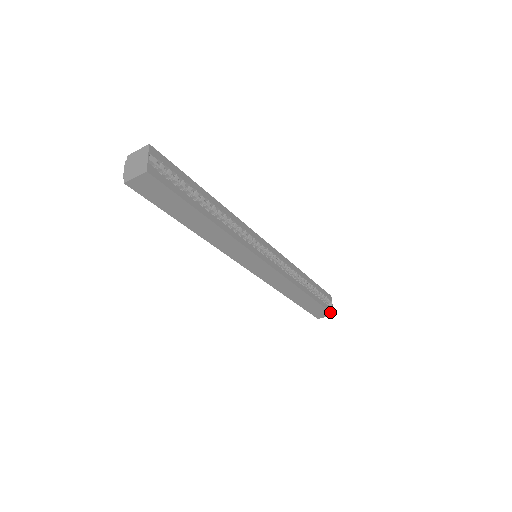
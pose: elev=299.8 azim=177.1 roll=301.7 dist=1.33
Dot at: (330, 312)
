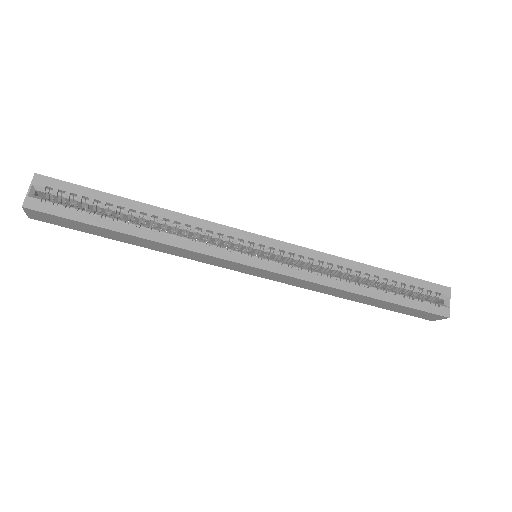
Dot at: (438, 315)
